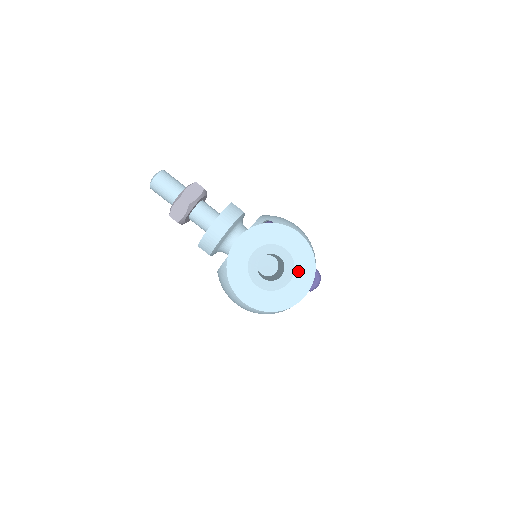
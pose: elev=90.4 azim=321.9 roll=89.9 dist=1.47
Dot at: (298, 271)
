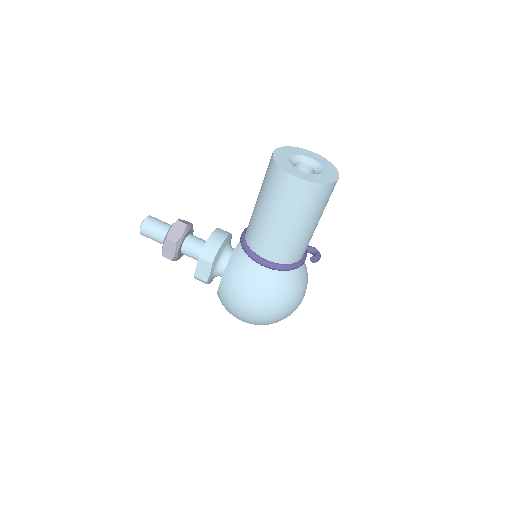
Dot at: (325, 167)
